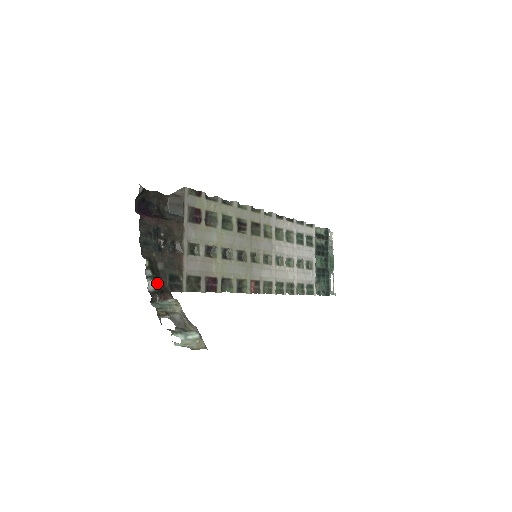
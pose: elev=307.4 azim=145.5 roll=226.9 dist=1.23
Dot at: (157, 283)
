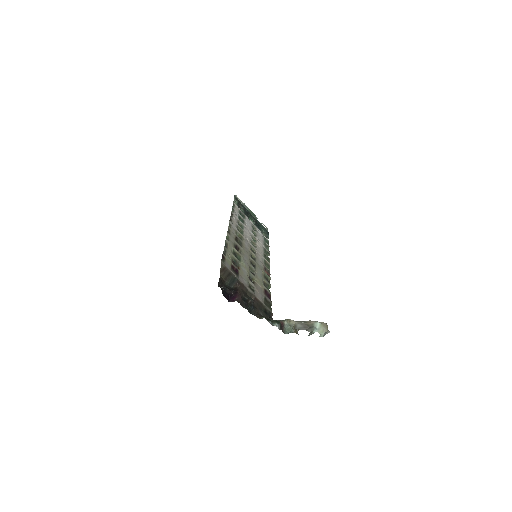
Dot at: (277, 322)
